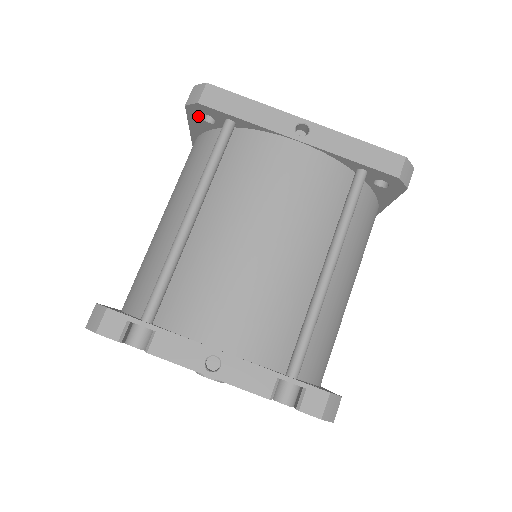
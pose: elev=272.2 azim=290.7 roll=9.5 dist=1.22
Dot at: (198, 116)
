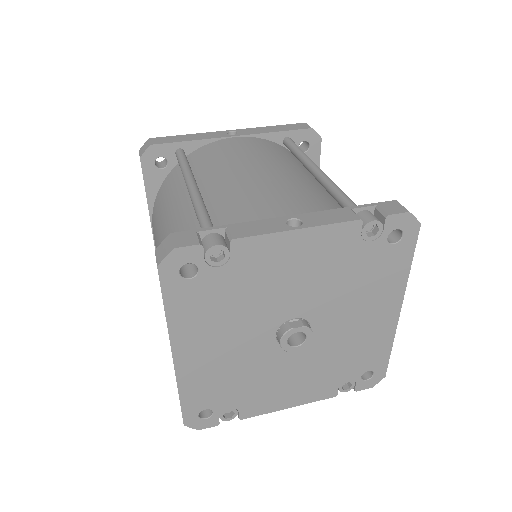
Dot at: (152, 166)
